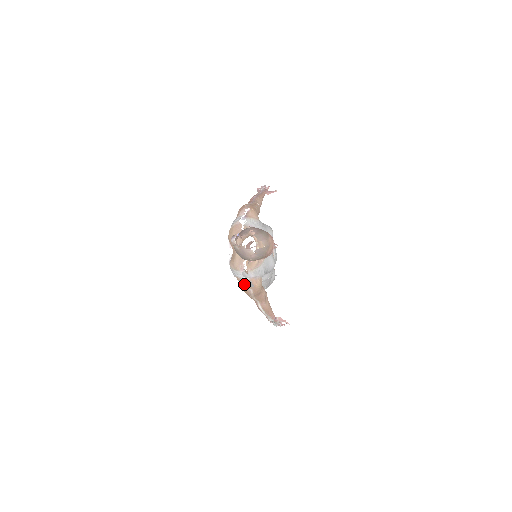
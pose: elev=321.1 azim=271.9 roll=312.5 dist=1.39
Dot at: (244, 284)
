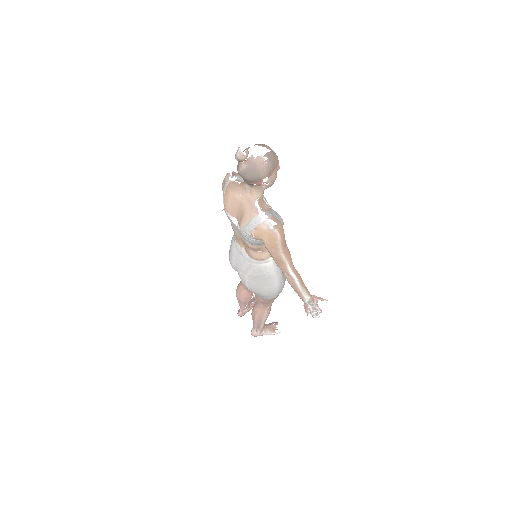
Dot at: (266, 227)
